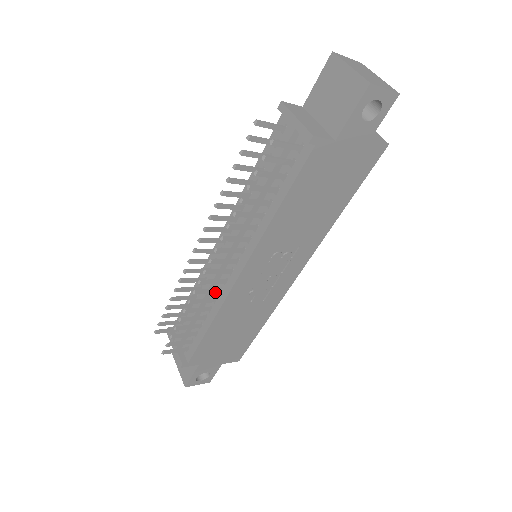
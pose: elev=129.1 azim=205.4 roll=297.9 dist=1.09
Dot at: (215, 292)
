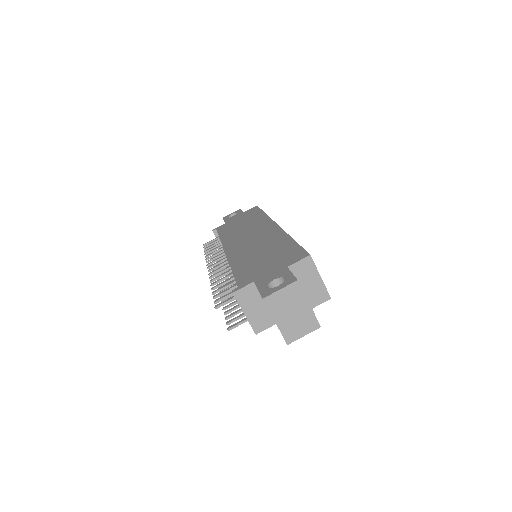
Dot at: occluded
